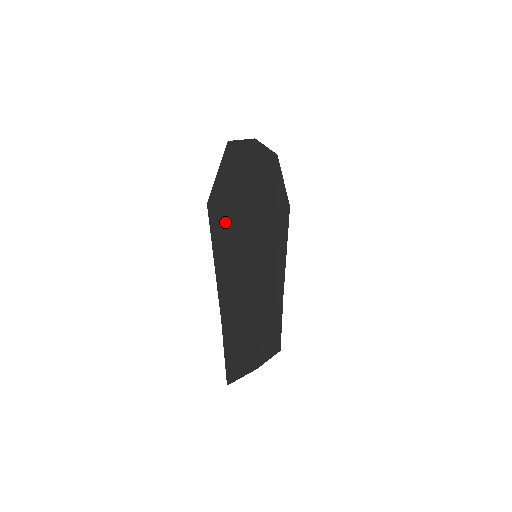
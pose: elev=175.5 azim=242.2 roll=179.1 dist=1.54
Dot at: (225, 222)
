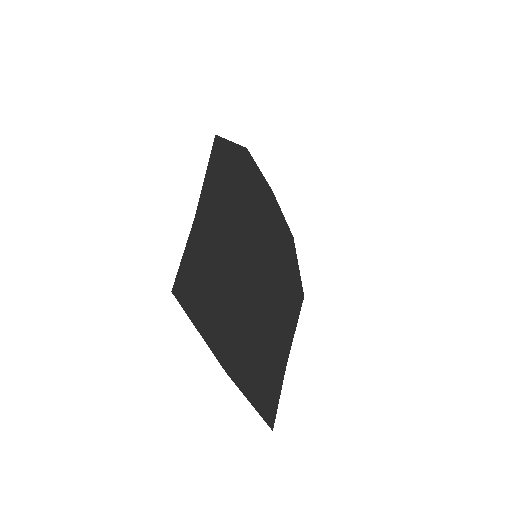
Dot at: (229, 174)
